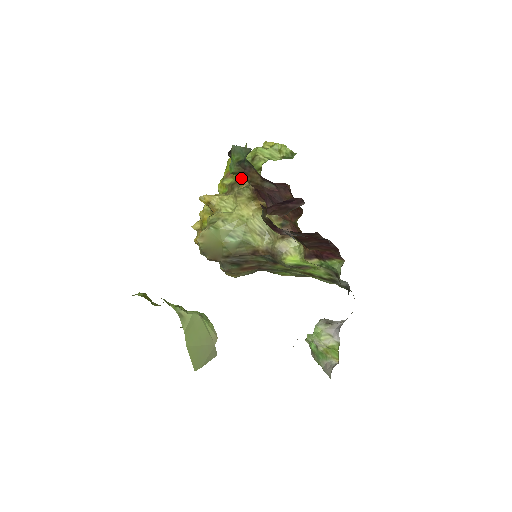
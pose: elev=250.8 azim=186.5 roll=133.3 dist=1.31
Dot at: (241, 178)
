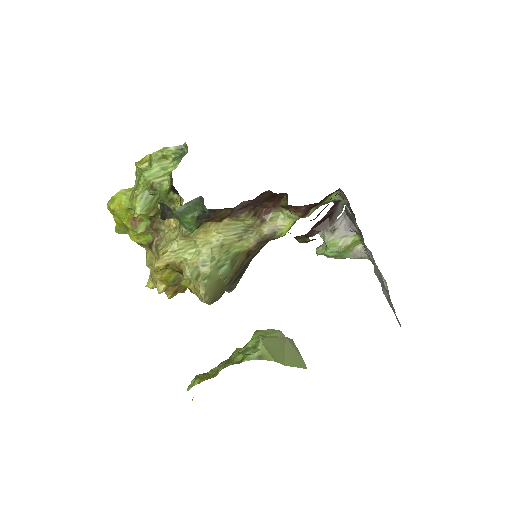
Dot at: (157, 215)
